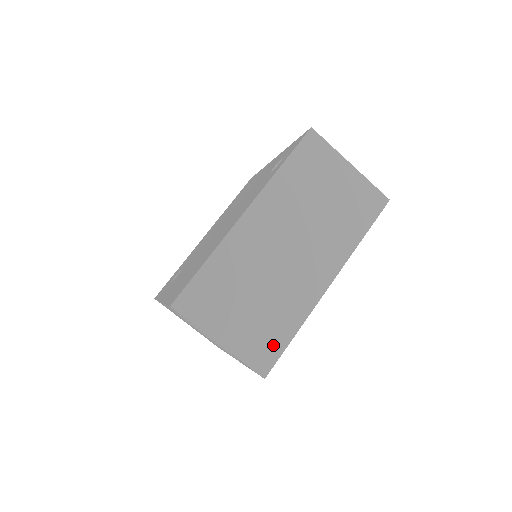
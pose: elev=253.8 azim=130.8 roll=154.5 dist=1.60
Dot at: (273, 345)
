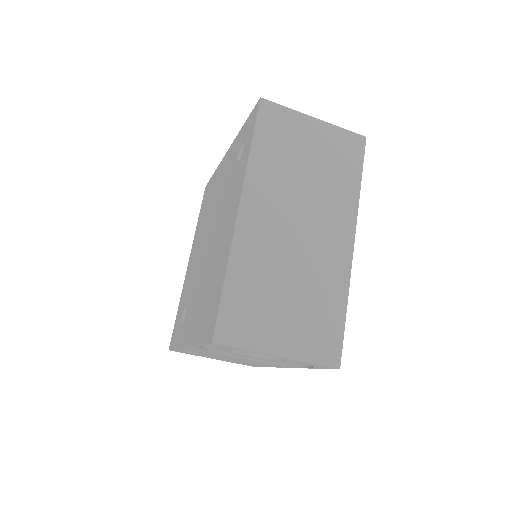
Dot at: (331, 331)
